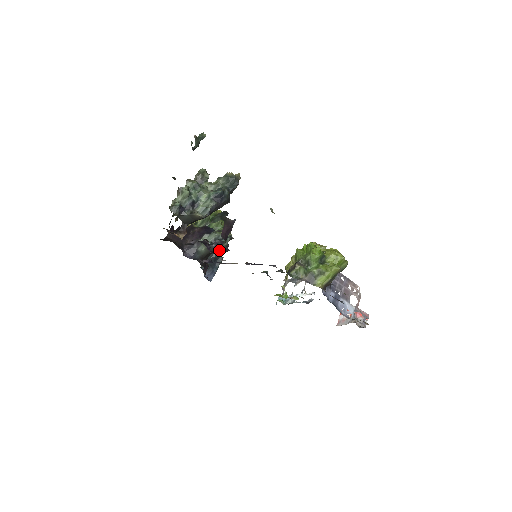
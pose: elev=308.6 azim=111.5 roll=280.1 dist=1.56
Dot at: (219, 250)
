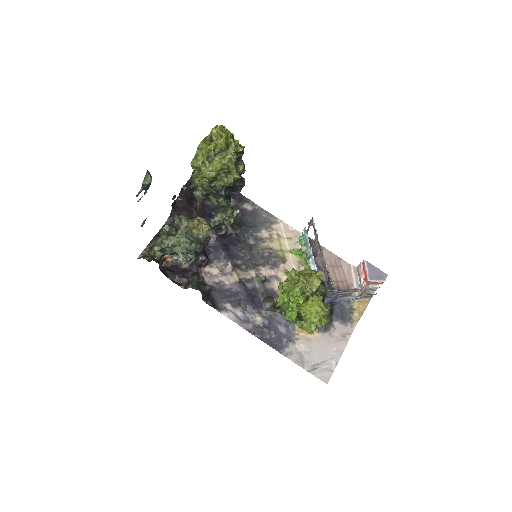
Dot at: occluded
